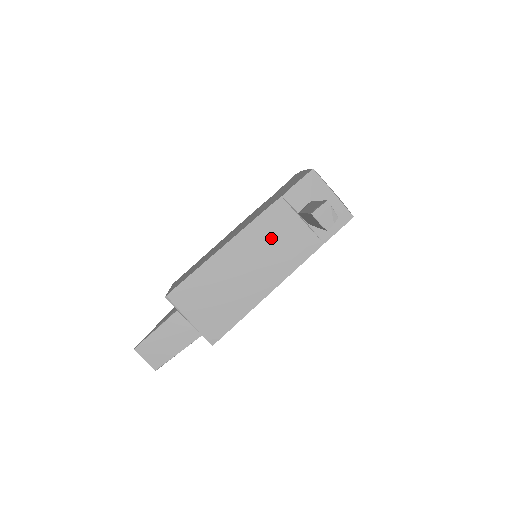
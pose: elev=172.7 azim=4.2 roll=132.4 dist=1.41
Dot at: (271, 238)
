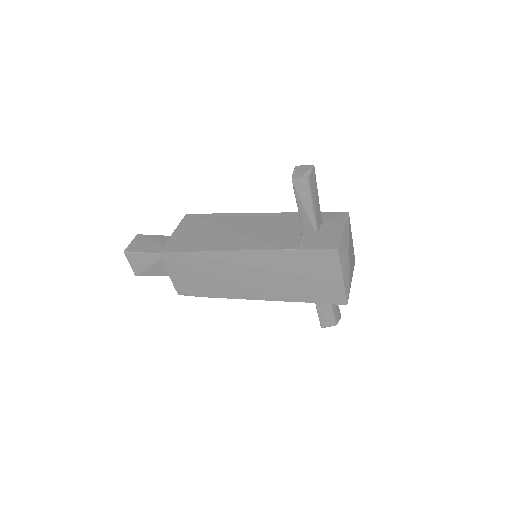
Dot at: (272, 226)
